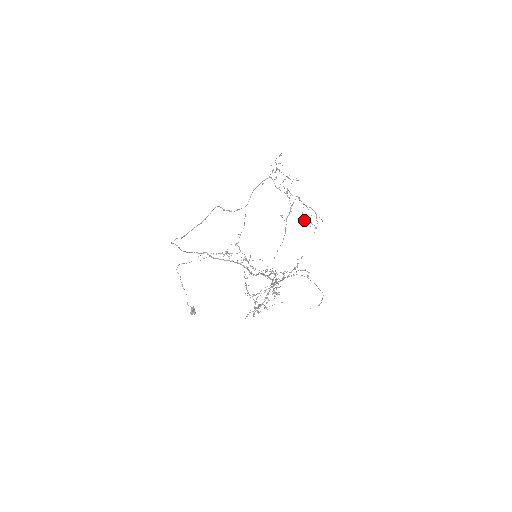
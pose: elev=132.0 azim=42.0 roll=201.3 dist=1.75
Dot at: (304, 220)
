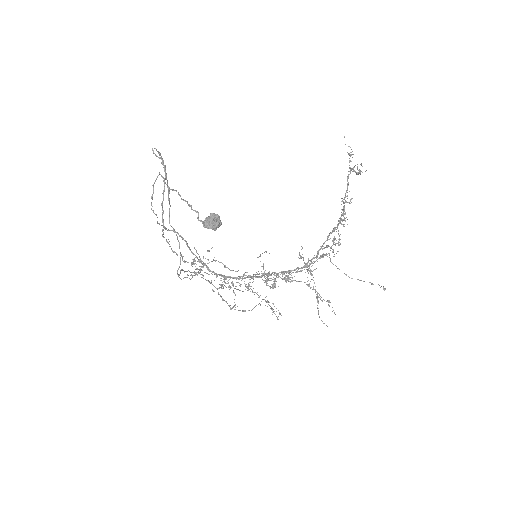
Dot at: (264, 299)
